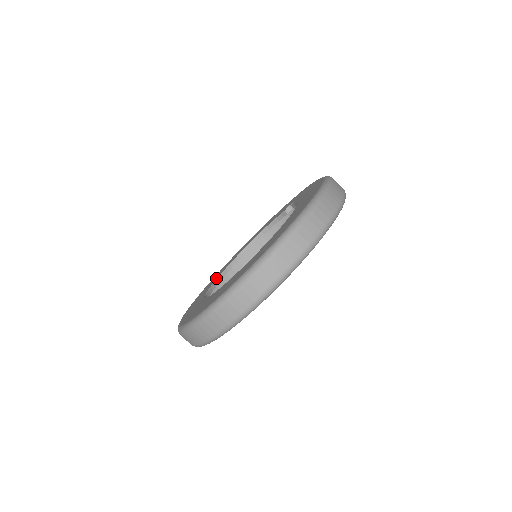
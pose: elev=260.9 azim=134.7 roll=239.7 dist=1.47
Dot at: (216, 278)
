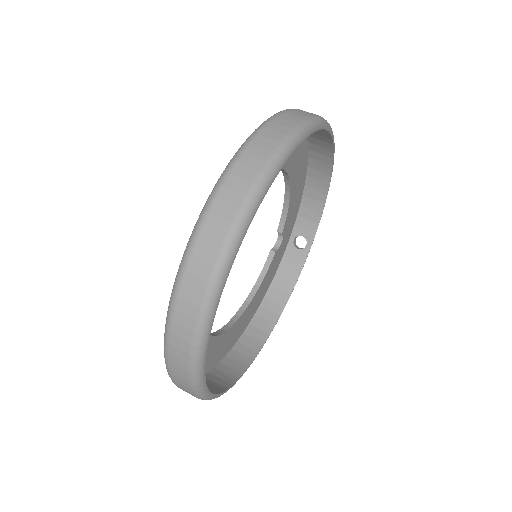
Dot at: occluded
